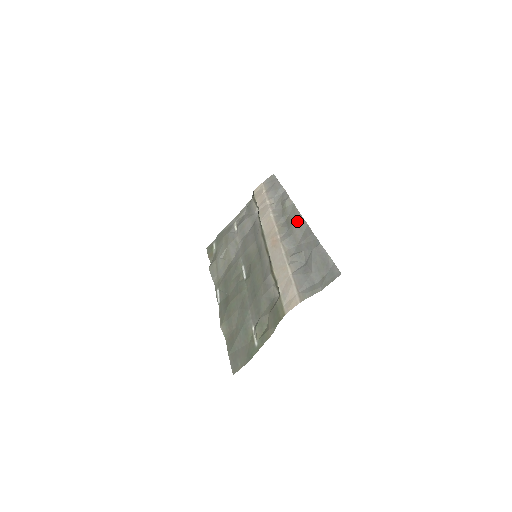
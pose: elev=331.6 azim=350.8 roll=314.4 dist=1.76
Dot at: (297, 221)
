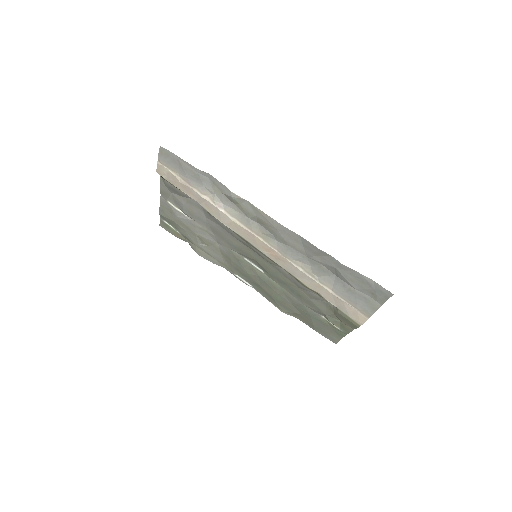
Dot at: (281, 231)
